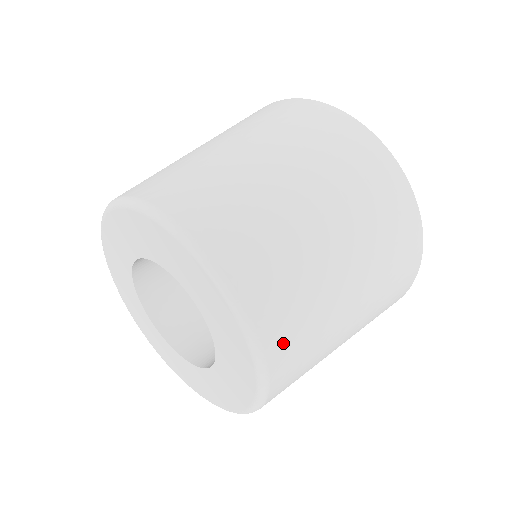
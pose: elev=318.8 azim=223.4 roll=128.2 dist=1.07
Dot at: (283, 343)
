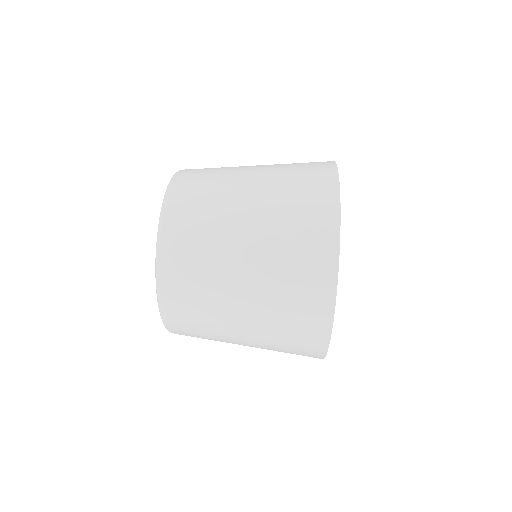
Dot at: (175, 259)
